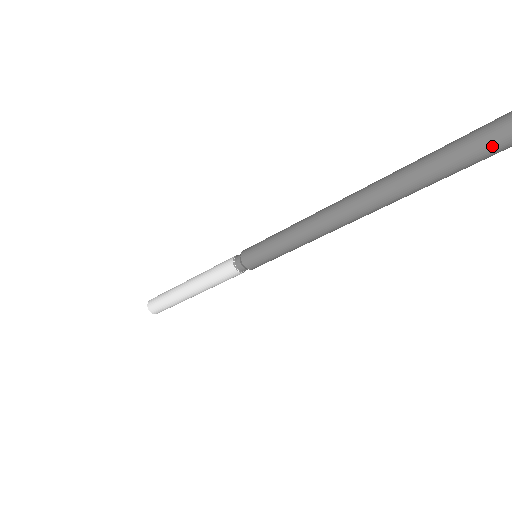
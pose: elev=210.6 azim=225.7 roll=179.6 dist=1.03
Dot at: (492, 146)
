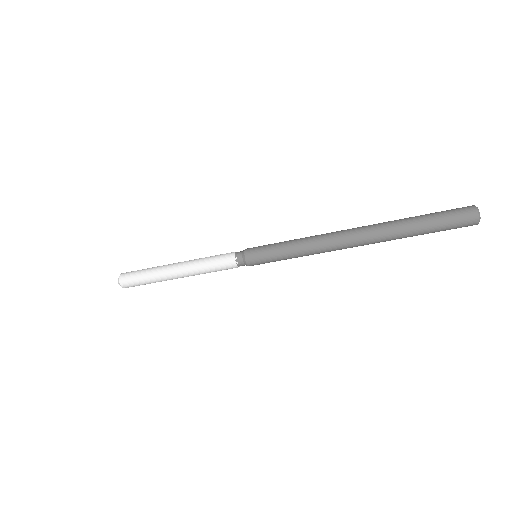
Dot at: (458, 215)
